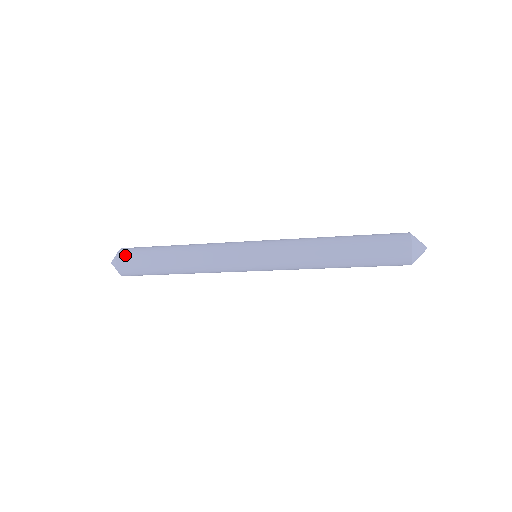
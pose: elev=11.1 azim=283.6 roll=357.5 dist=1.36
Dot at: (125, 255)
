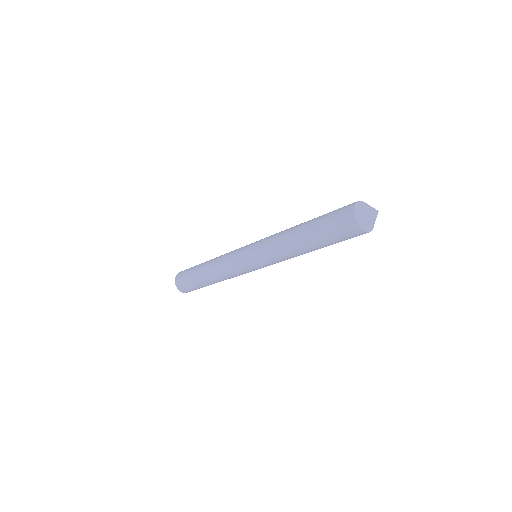
Dot at: (179, 283)
